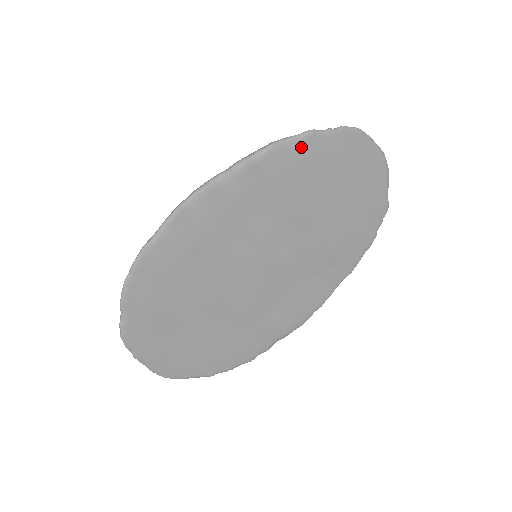
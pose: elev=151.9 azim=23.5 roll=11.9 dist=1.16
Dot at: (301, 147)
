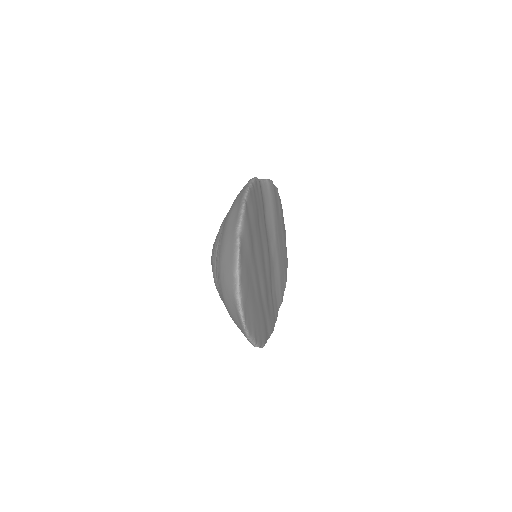
Dot at: (276, 192)
